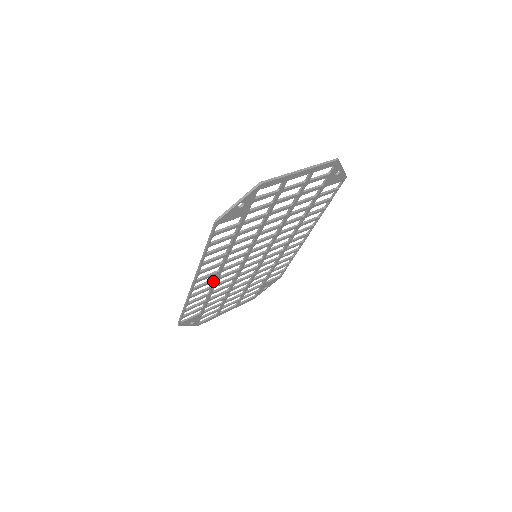
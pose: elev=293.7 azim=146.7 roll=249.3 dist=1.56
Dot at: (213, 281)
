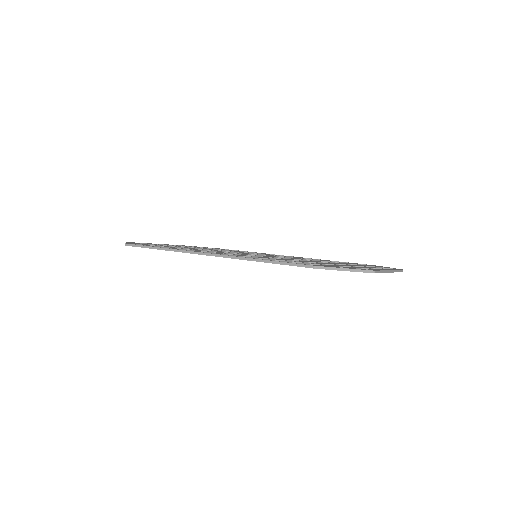
Dot at: occluded
